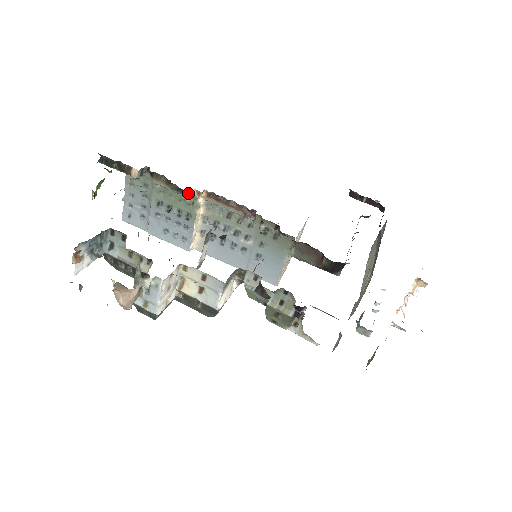
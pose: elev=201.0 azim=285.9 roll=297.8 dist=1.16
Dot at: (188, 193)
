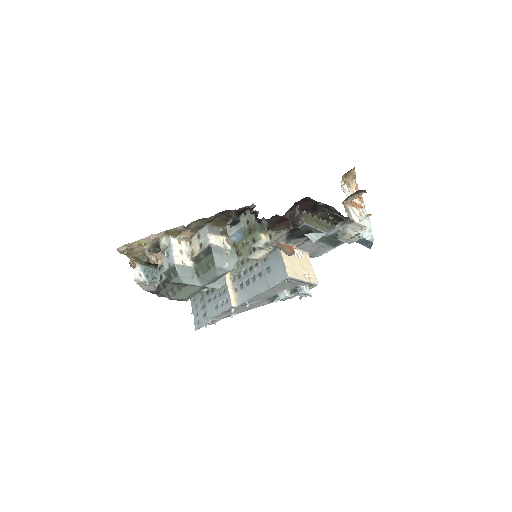
Dot at: occluded
